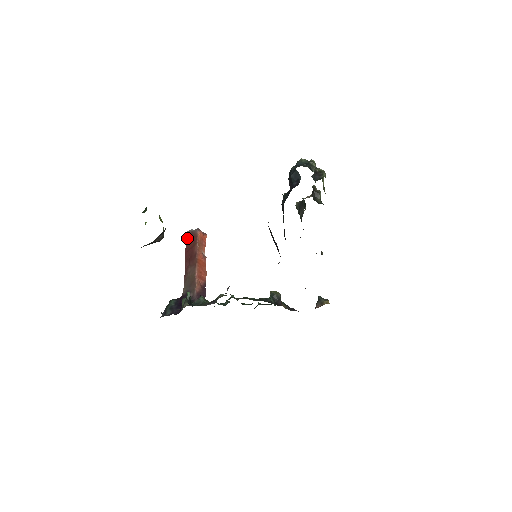
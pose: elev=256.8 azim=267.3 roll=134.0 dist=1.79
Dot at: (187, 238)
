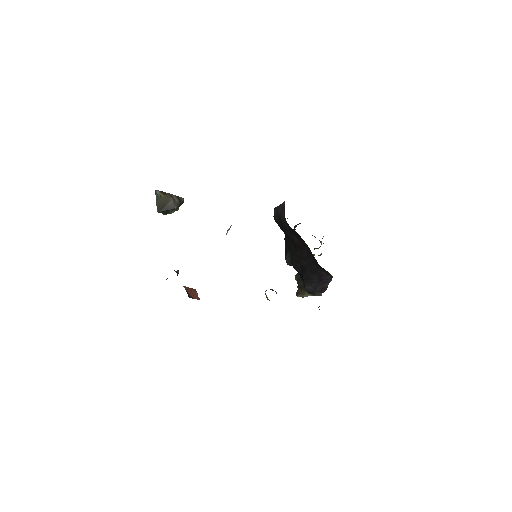
Dot at: occluded
